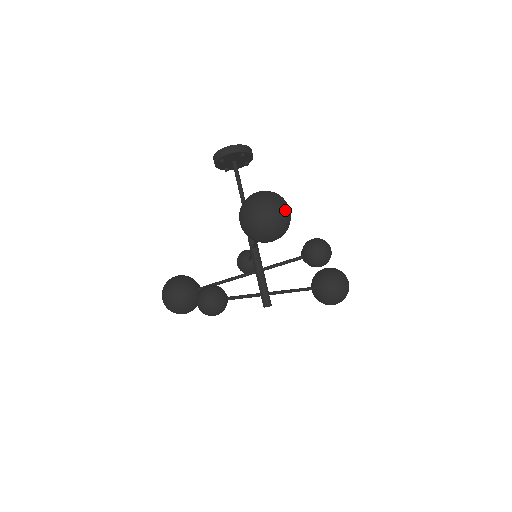
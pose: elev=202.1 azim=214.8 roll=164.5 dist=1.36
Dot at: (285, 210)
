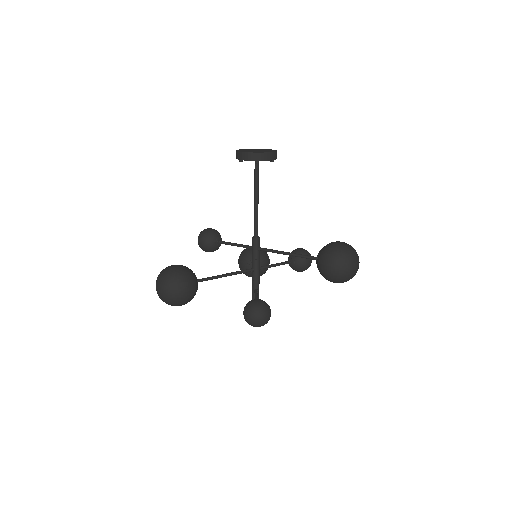
Dot at: occluded
